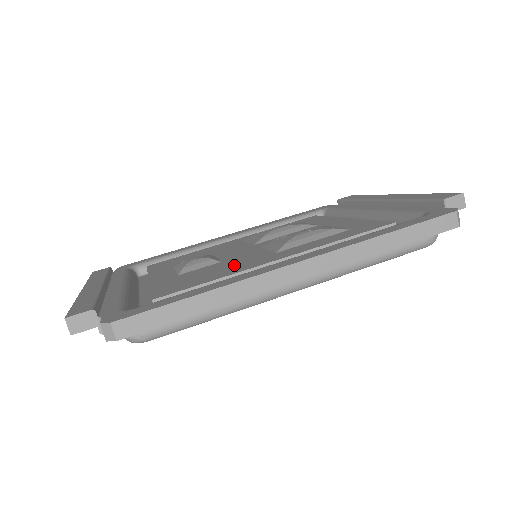
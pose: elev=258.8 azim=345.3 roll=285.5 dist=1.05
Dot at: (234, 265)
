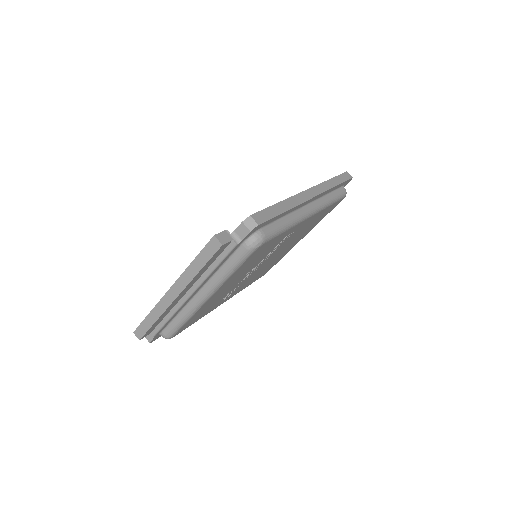
Dot at: occluded
